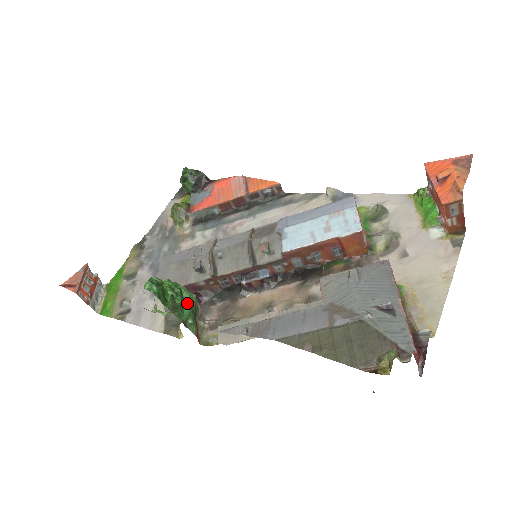
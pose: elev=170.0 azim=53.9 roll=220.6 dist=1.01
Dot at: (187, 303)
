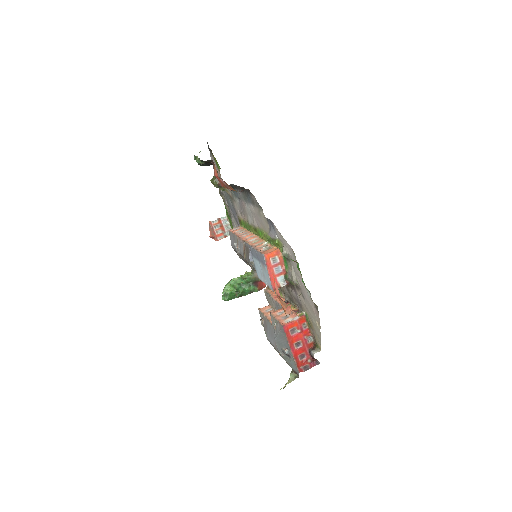
Dot at: (246, 284)
